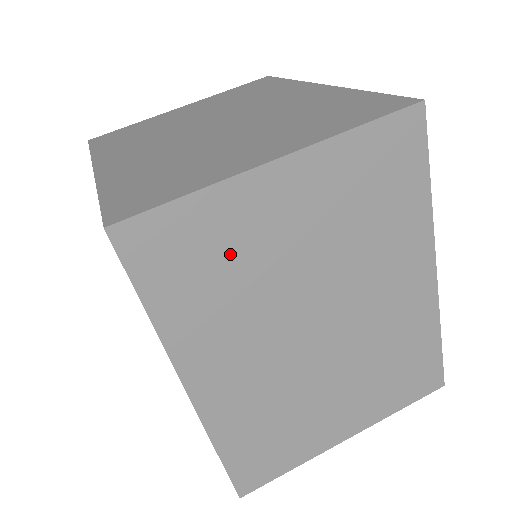
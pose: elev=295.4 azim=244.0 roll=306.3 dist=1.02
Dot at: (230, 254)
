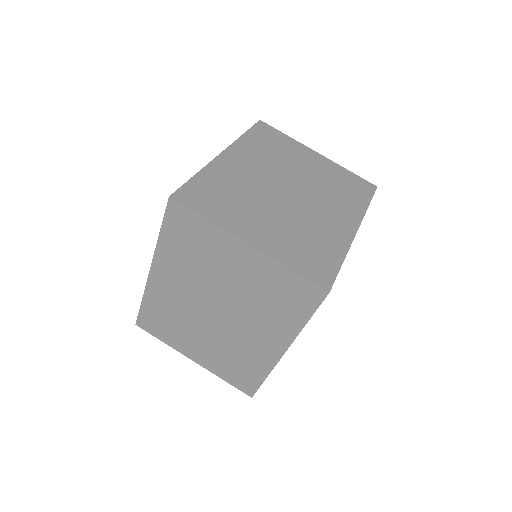
Dot at: (204, 251)
